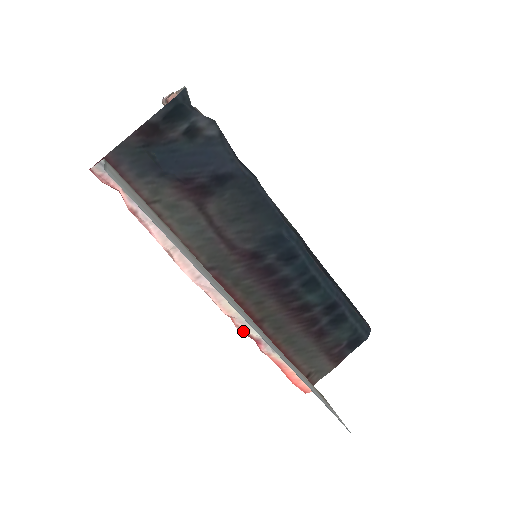
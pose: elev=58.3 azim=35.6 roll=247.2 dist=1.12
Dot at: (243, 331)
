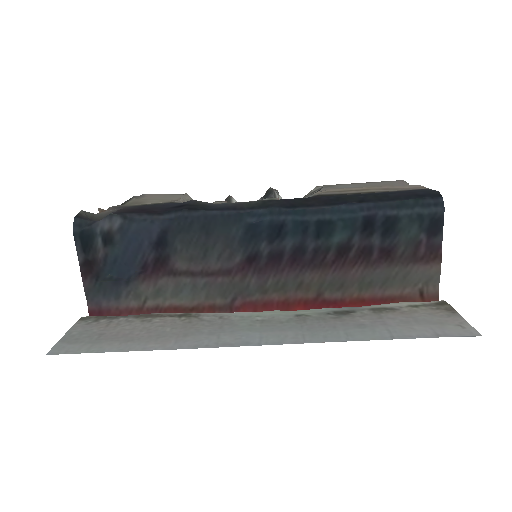
Dot at: occluded
